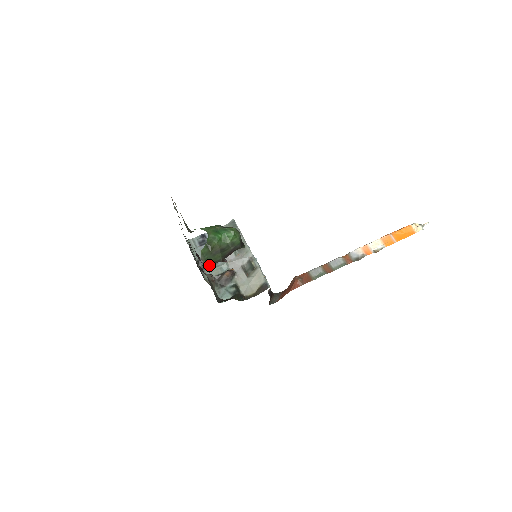
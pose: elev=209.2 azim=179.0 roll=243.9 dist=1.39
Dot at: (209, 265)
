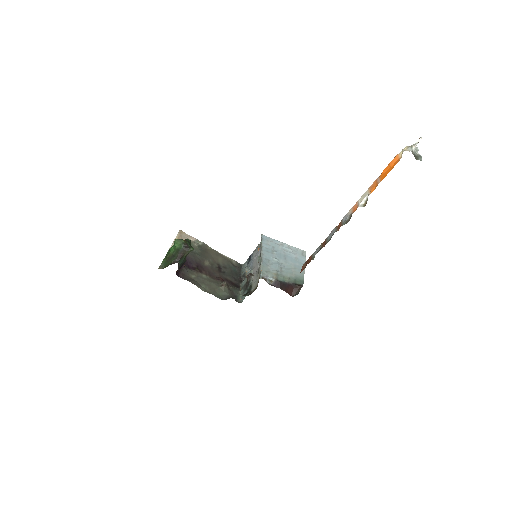
Dot at: (245, 277)
